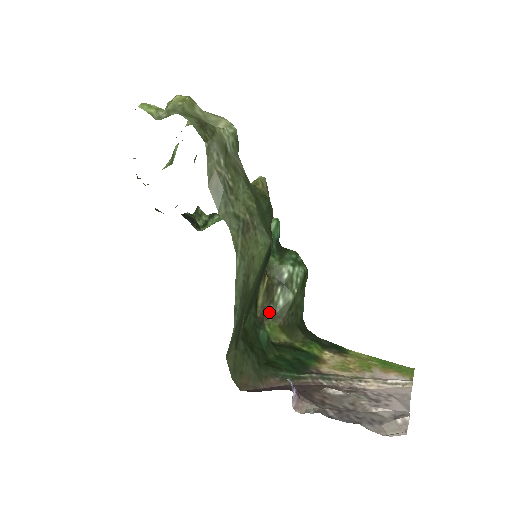
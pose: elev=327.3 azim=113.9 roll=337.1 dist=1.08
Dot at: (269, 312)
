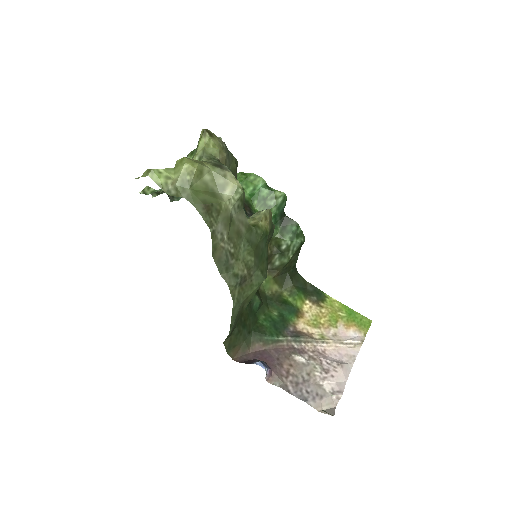
Dot at: occluded
